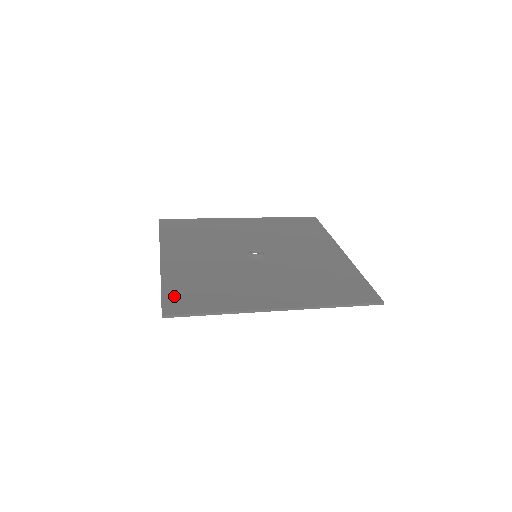
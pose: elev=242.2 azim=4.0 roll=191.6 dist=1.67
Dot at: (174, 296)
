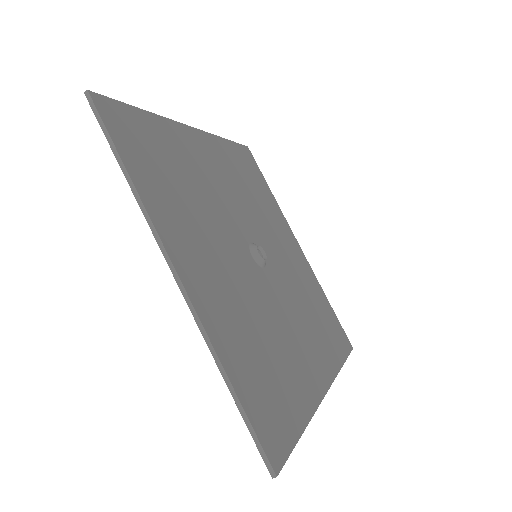
Dot at: (134, 120)
